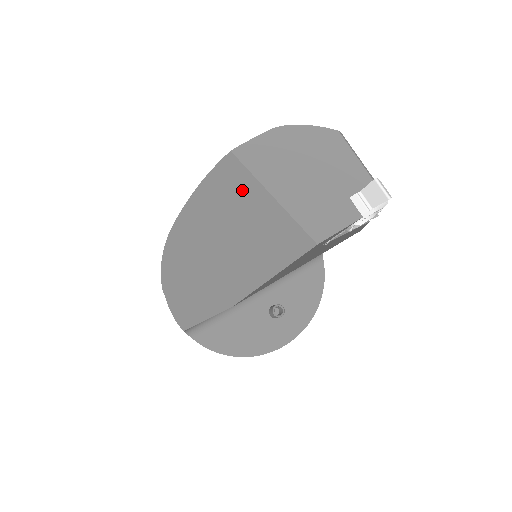
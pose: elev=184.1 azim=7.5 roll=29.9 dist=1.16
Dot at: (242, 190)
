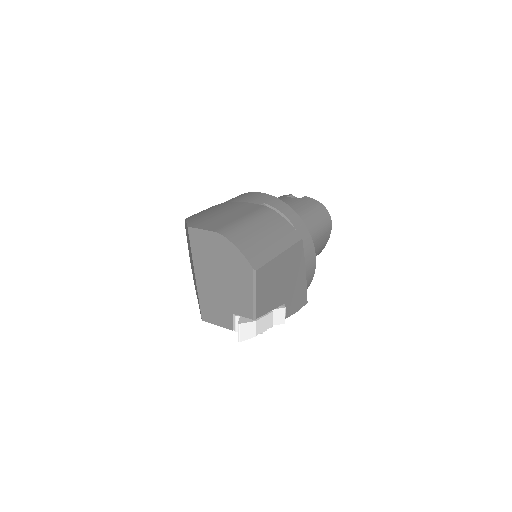
Dot at: occluded
